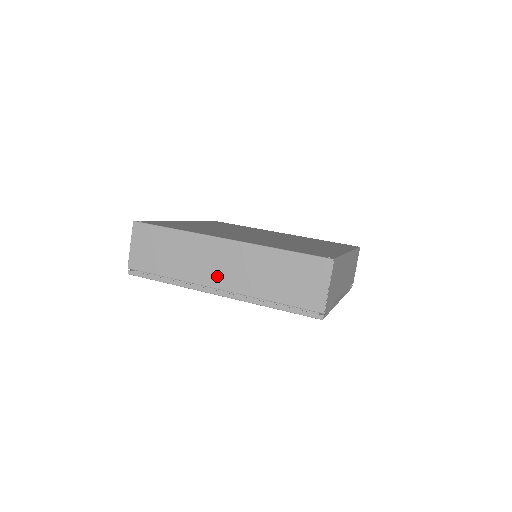
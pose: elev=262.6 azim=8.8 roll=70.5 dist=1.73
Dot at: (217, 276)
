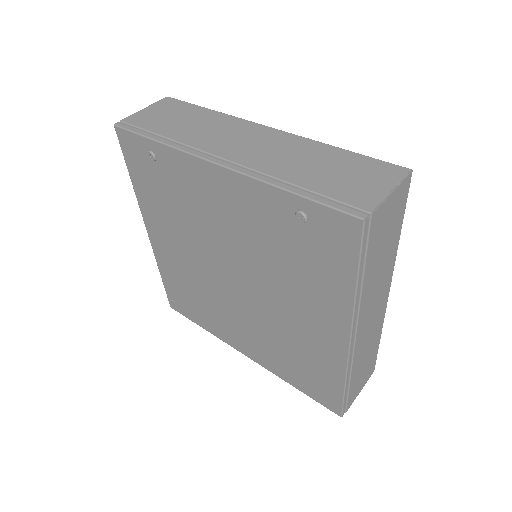
Dot at: (231, 148)
